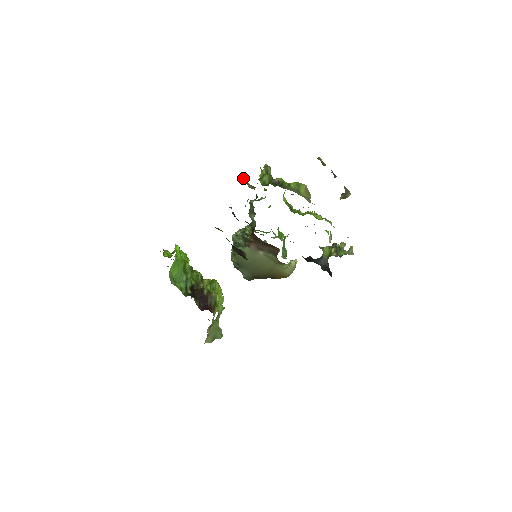
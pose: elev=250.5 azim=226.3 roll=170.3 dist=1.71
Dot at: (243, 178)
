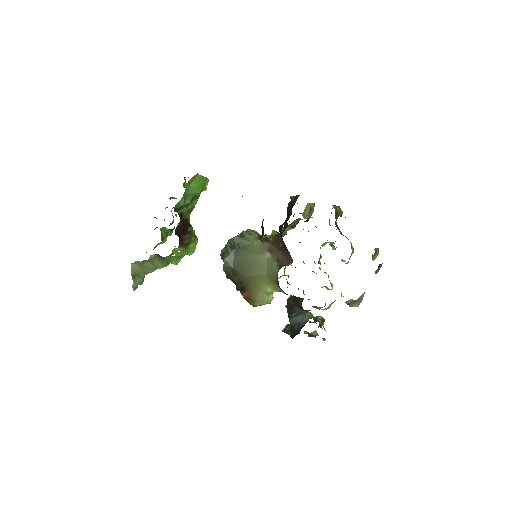
Dot at: (307, 203)
